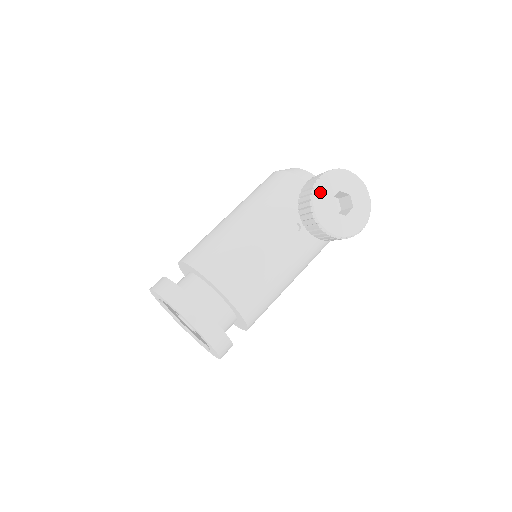
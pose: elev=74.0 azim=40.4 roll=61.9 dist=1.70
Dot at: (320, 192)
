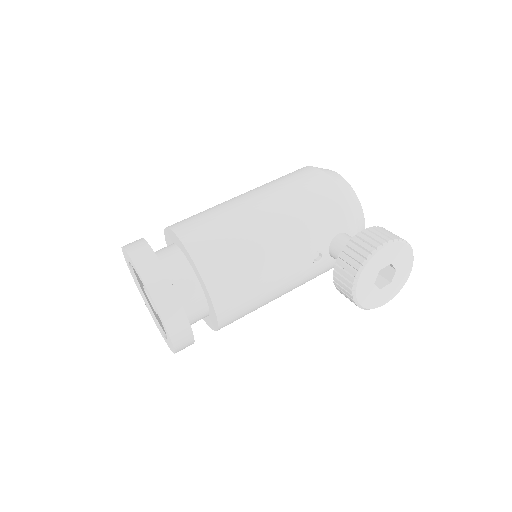
Dot at: (375, 260)
